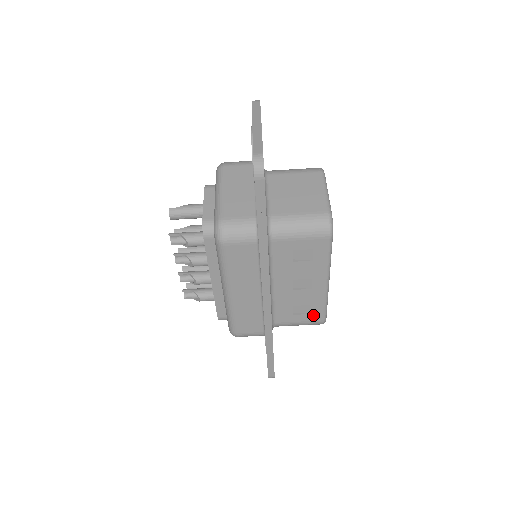
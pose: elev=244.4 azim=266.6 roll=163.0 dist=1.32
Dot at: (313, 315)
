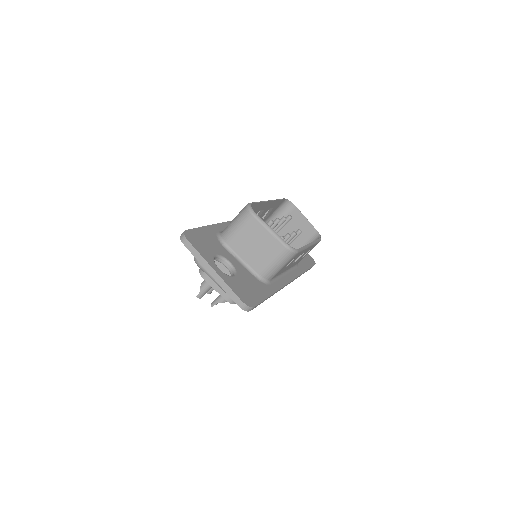
Dot at: (313, 247)
